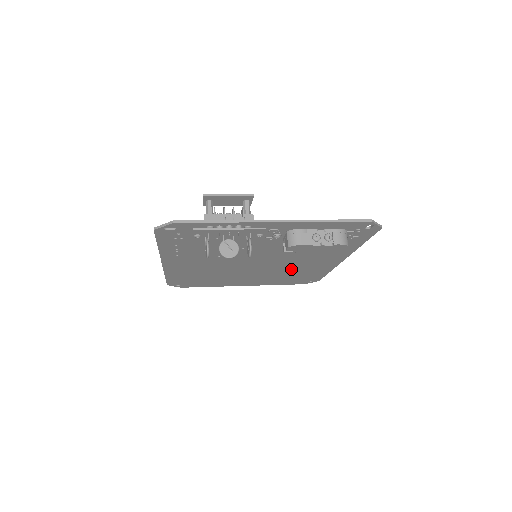
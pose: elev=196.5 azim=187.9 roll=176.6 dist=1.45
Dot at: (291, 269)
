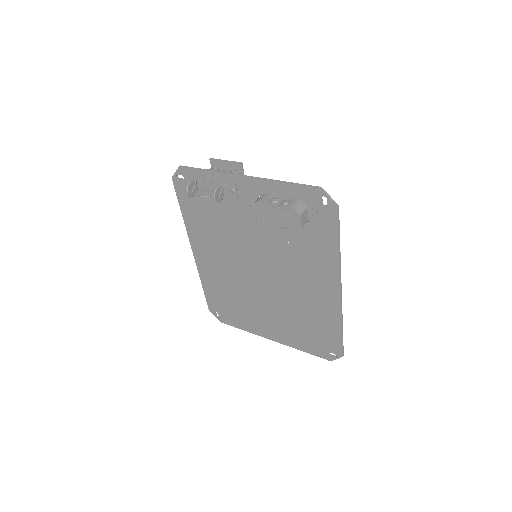
Dot at: (299, 304)
